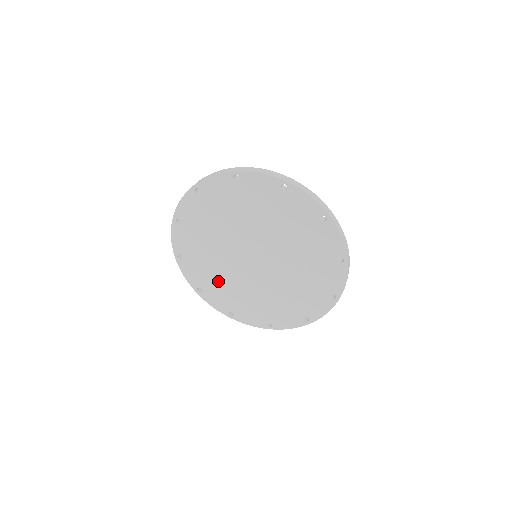
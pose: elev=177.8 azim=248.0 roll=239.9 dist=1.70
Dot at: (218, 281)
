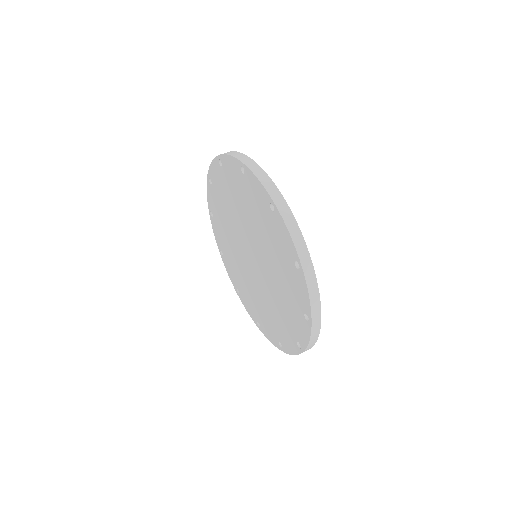
Dot at: (231, 256)
